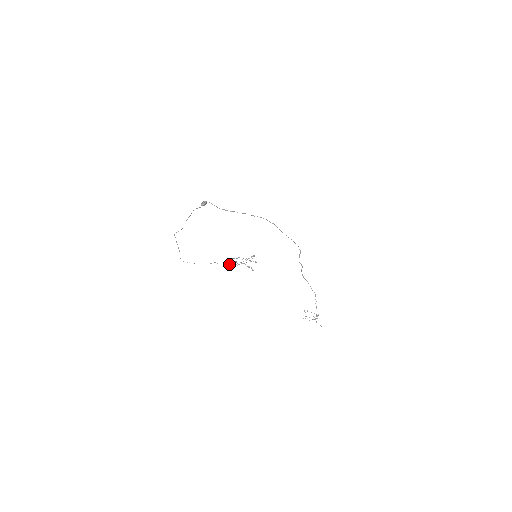
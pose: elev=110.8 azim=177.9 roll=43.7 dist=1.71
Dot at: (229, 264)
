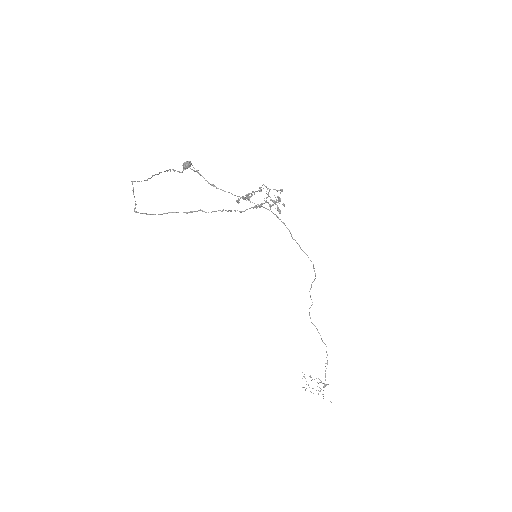
Dot at: occluded
